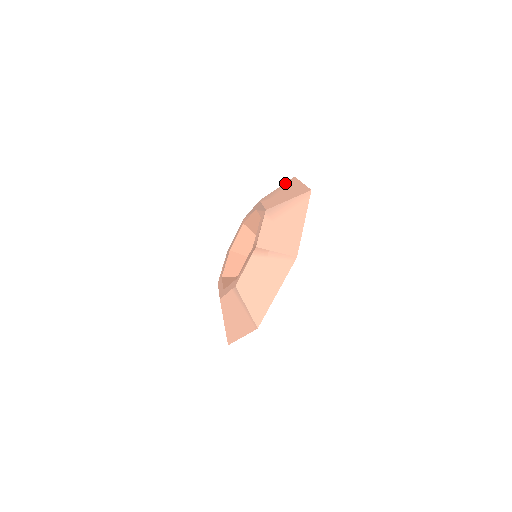
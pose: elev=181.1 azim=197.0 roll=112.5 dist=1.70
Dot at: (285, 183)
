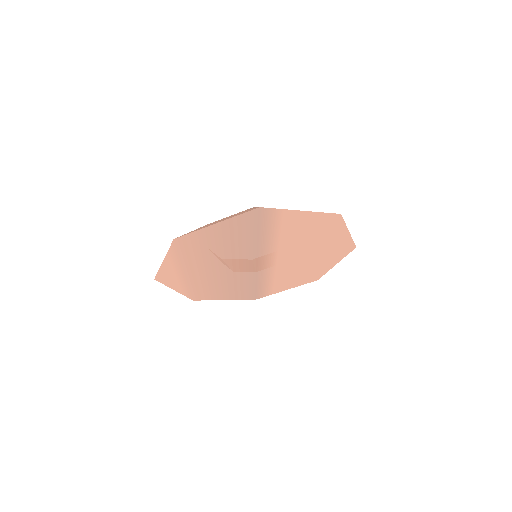
Dot at: occluded
